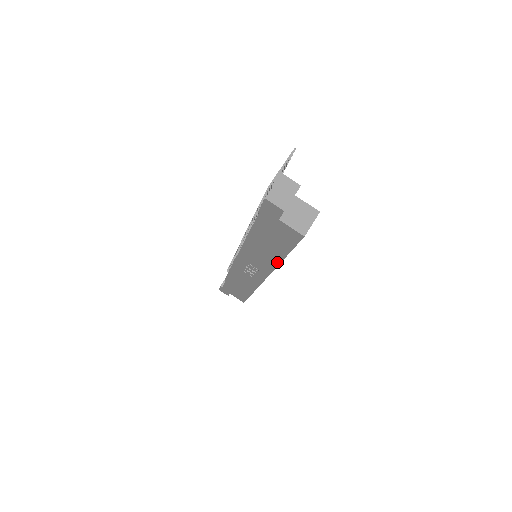
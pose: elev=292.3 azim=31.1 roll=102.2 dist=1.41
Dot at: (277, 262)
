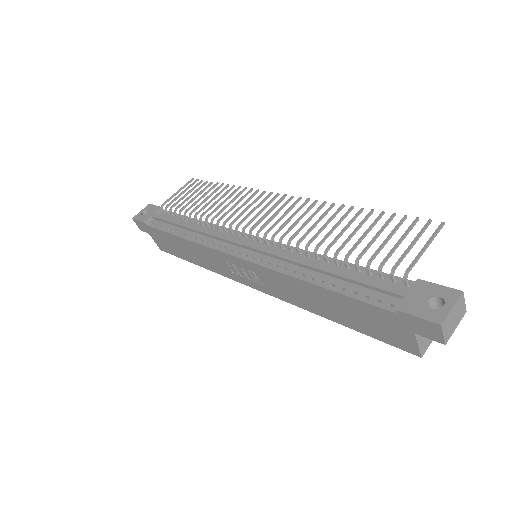
Dot at: (314, 311)
